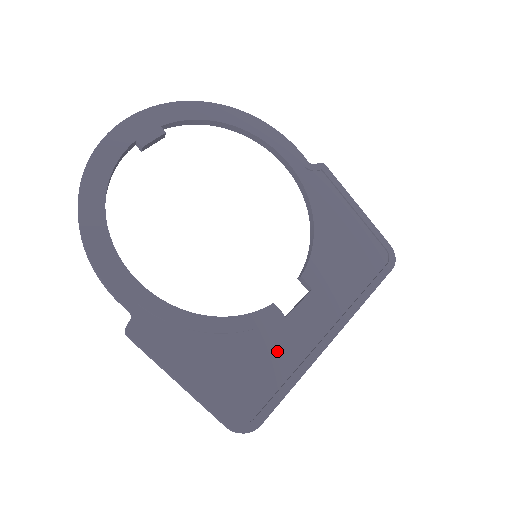
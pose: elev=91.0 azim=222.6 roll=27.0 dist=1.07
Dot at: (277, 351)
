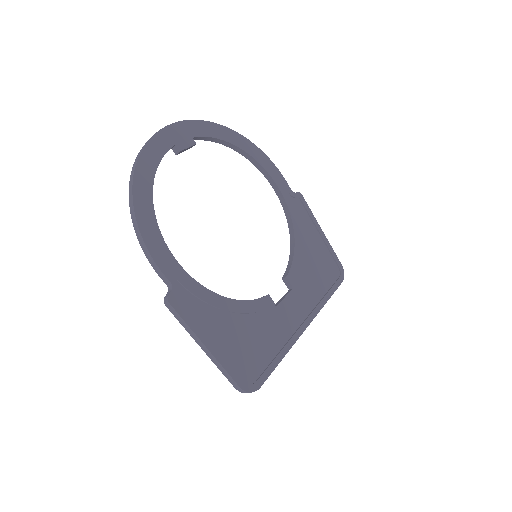
Dot at: (270, 332)
